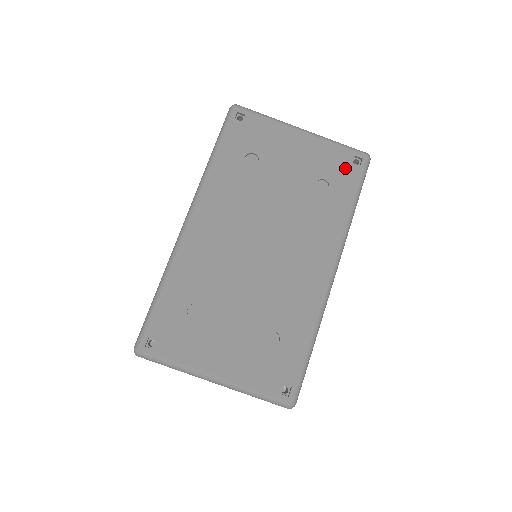
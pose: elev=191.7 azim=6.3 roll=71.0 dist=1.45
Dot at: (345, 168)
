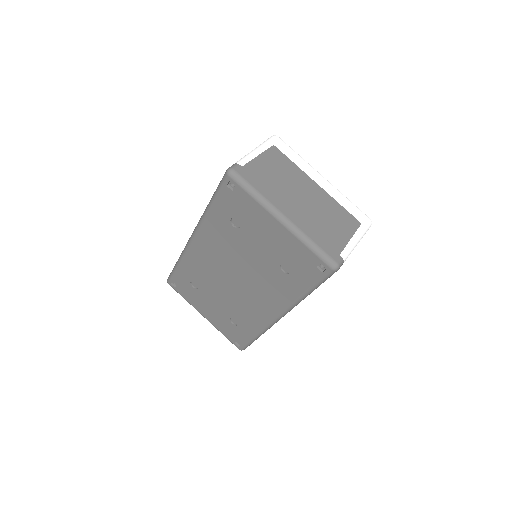
Dot at: (308, 267)
